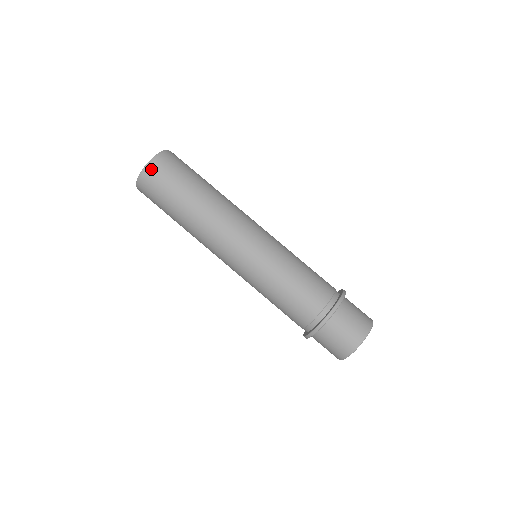
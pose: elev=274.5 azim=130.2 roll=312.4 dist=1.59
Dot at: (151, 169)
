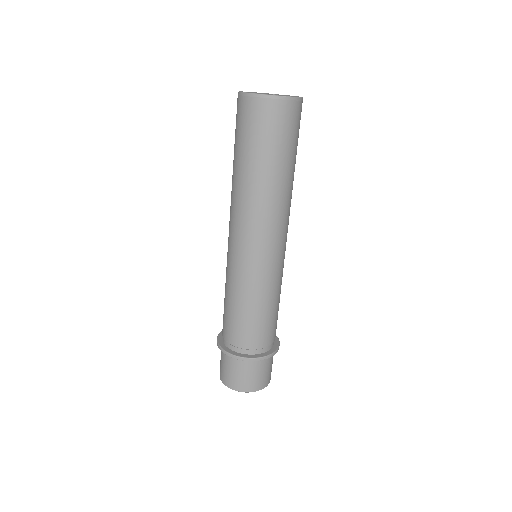
Dot at: (297, 107)
